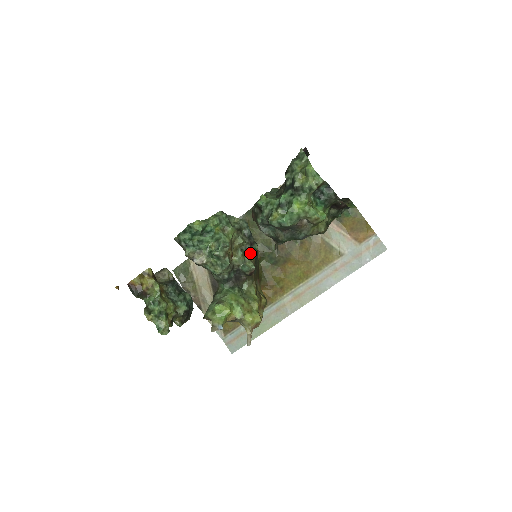
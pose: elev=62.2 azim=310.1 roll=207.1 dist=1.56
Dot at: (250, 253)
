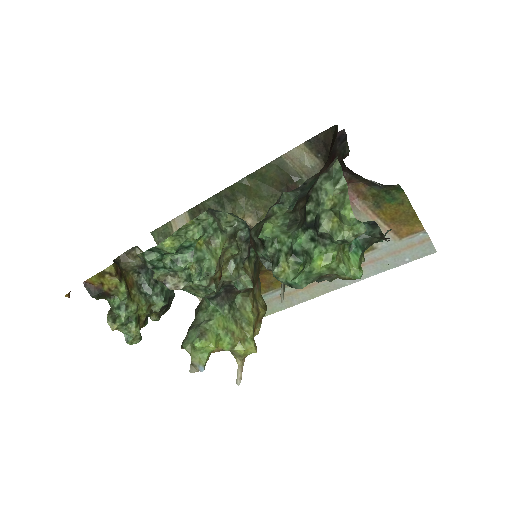
Dot at: (247, 261)
